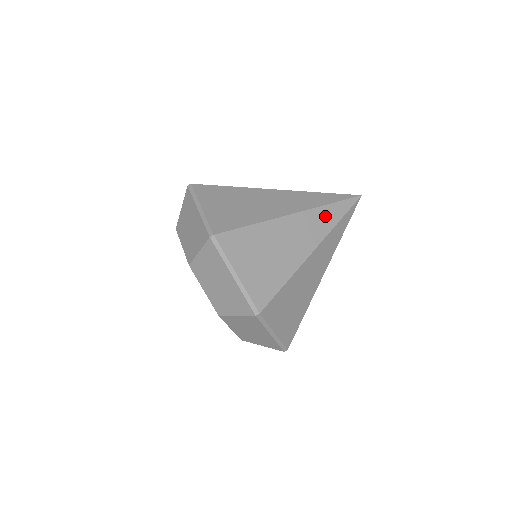
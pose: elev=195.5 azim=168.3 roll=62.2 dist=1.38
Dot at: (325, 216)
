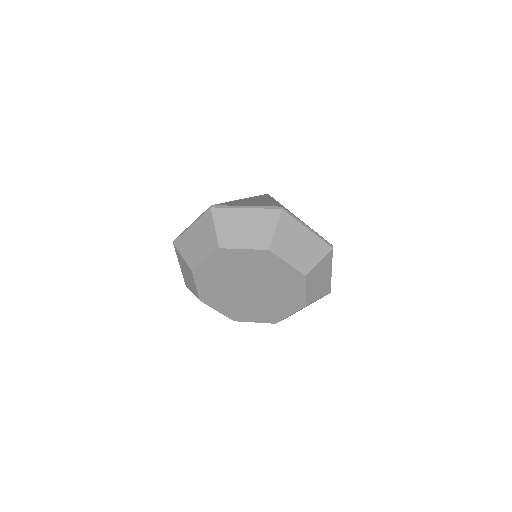
Dot at: occluded
